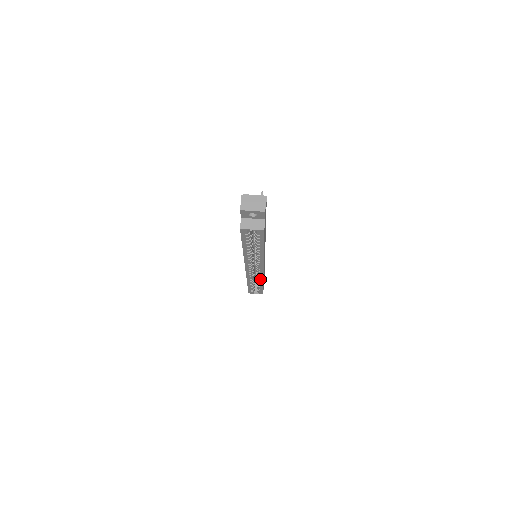
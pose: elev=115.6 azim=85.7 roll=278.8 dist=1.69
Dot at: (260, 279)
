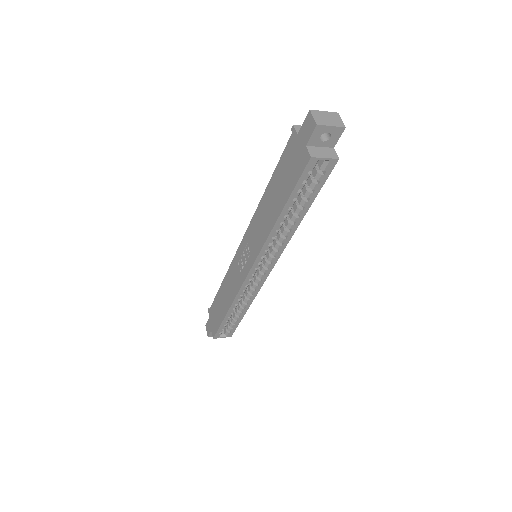
Dot at: (251, 296)
